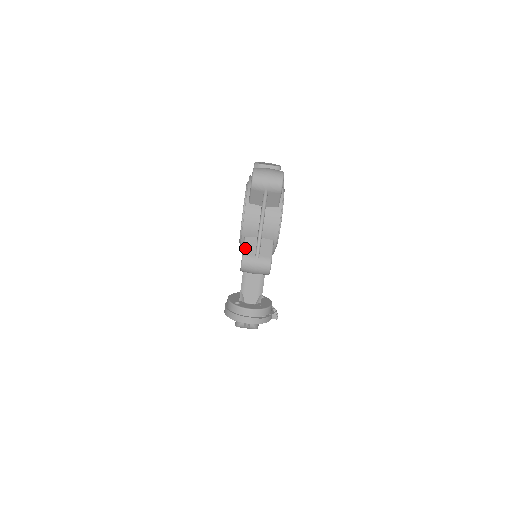
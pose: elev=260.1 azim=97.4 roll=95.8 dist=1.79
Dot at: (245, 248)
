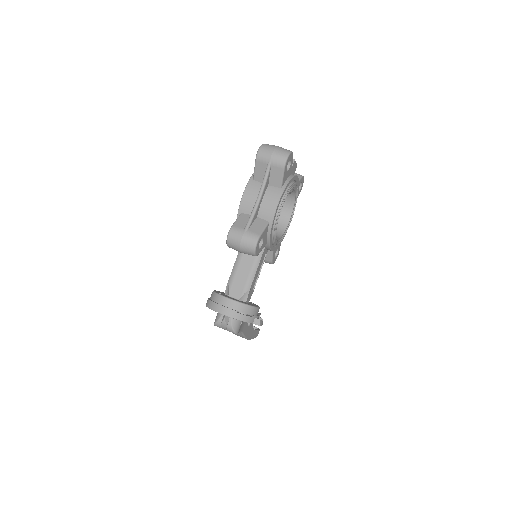
Dot at: (237, 221)
